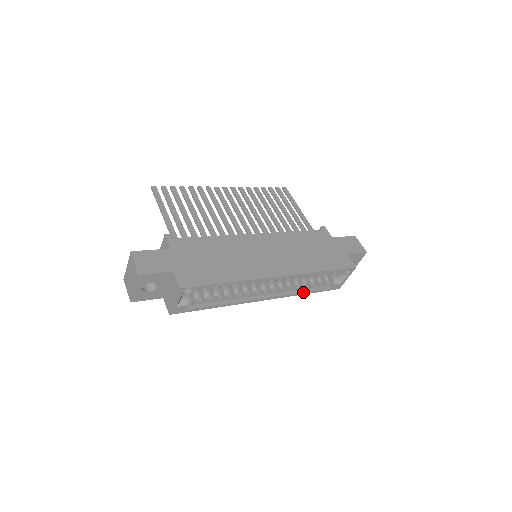
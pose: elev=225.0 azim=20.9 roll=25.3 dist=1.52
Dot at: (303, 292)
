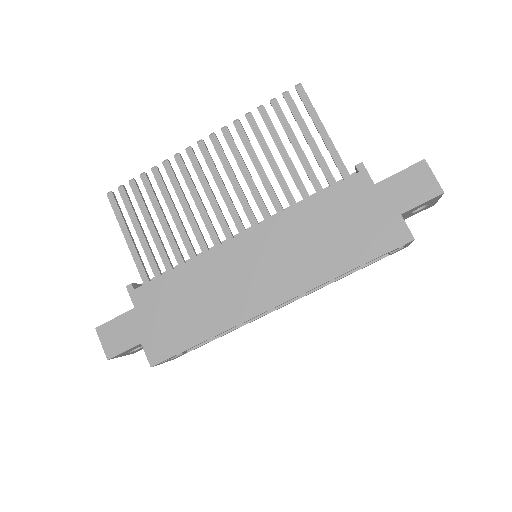
Dot at: (340, 278)
